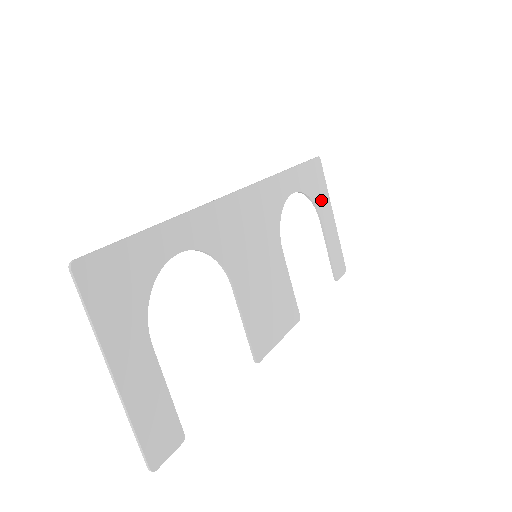
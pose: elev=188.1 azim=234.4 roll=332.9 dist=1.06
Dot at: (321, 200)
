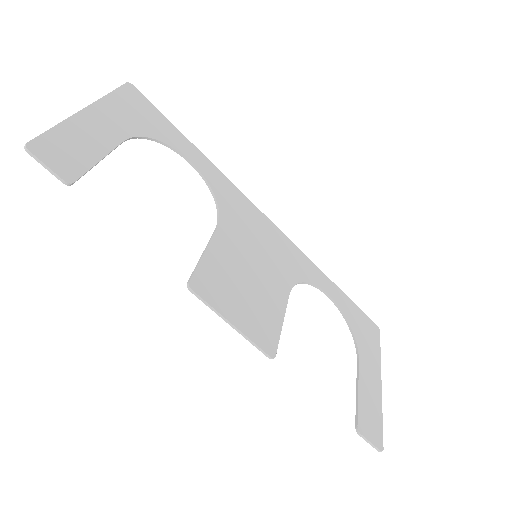
Dot at: (366, 349)
